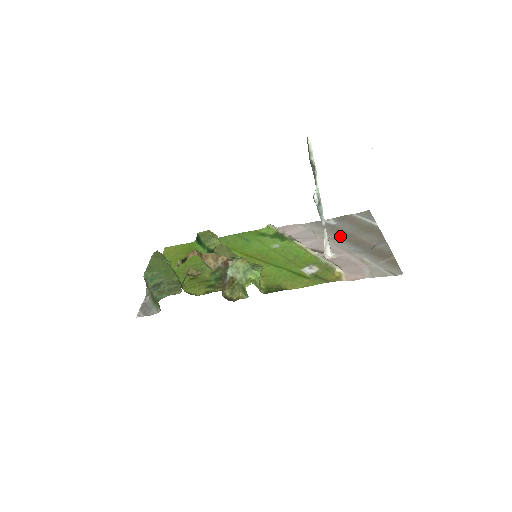
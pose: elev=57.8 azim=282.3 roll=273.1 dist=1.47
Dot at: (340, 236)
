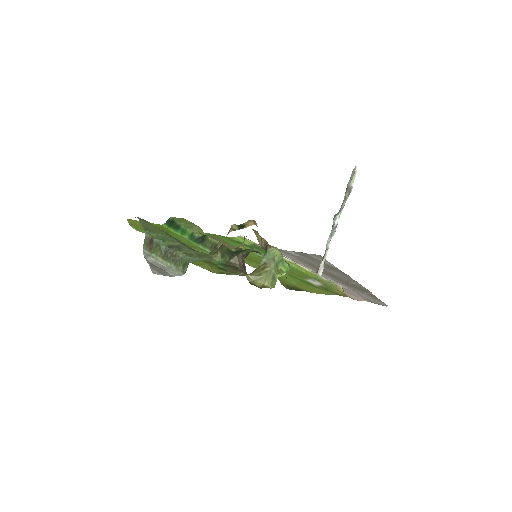
Dot at: (311, 266)
